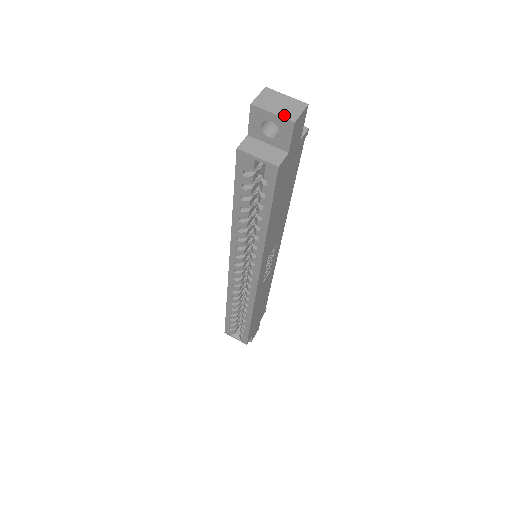
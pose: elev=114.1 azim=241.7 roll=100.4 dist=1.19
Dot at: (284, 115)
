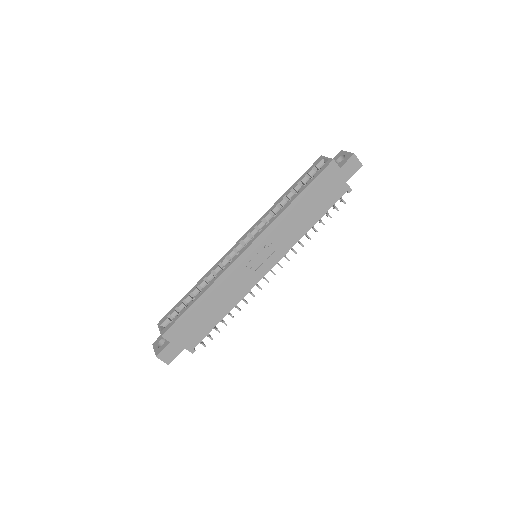
Dot at: occluded
